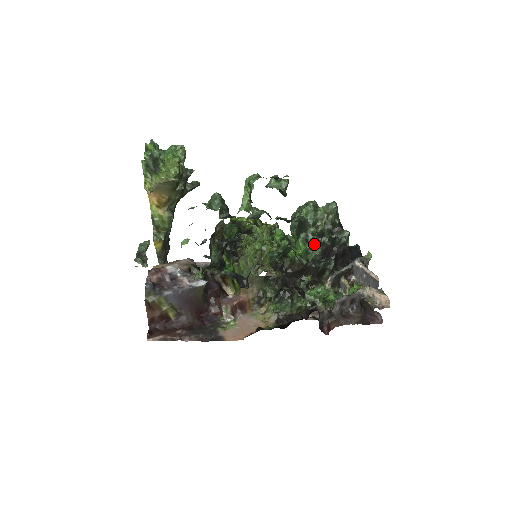
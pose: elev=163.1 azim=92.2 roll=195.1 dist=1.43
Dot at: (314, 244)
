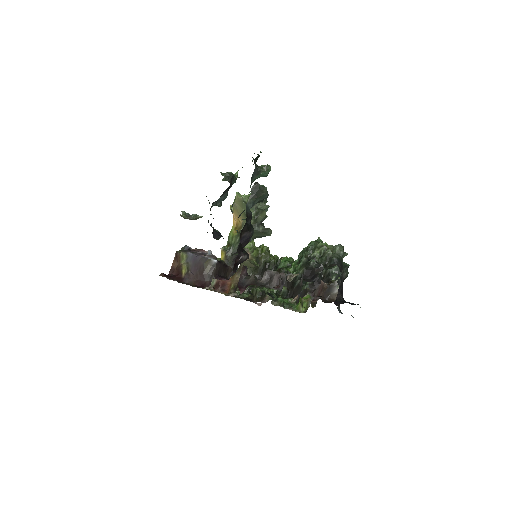
Dot at: (301, 262)
